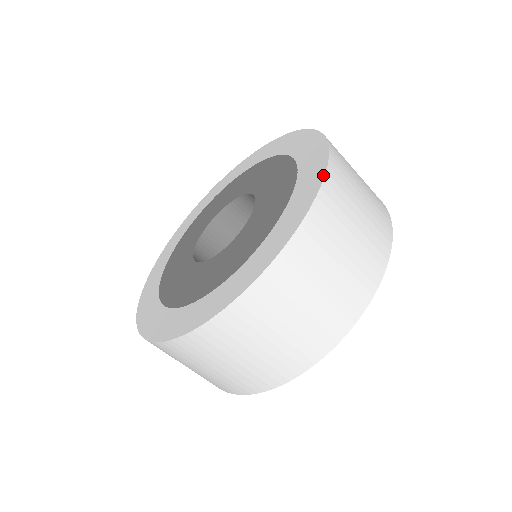
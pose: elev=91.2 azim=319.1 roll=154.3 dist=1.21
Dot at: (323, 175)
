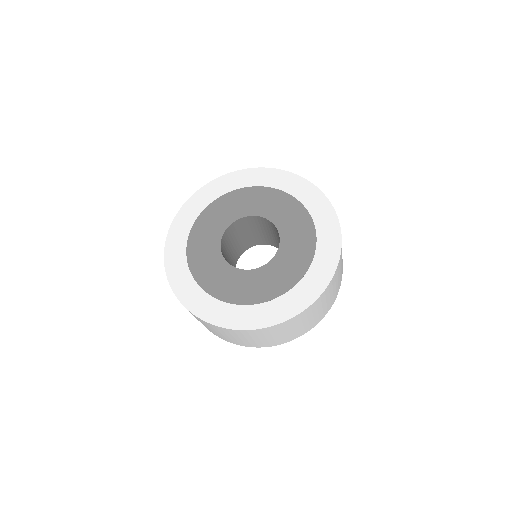
Dot at: (335, 269)
